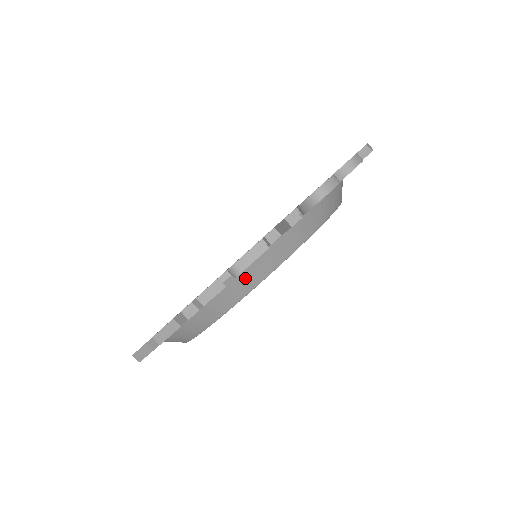
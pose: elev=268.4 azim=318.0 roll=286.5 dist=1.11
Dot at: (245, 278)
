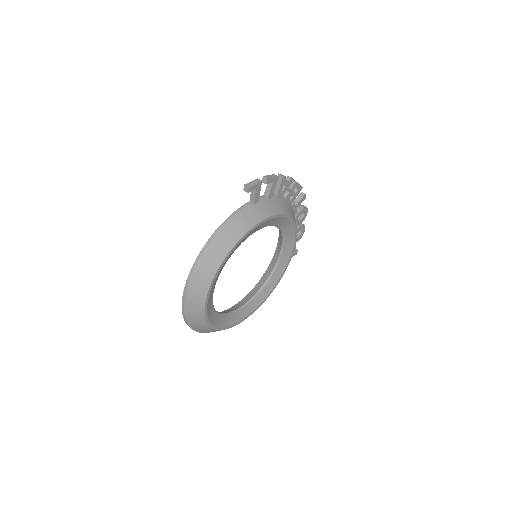
Dot at: (286, 205)
